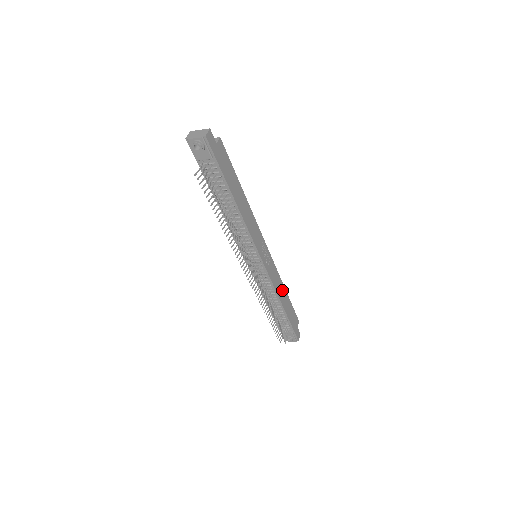
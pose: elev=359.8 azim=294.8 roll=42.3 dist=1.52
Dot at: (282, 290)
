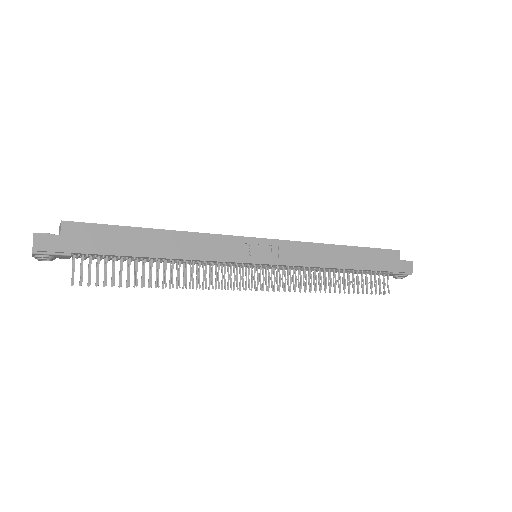
Dot at: (332, 252)
